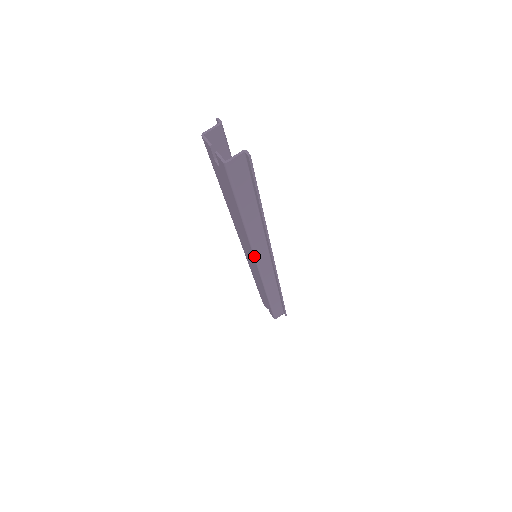
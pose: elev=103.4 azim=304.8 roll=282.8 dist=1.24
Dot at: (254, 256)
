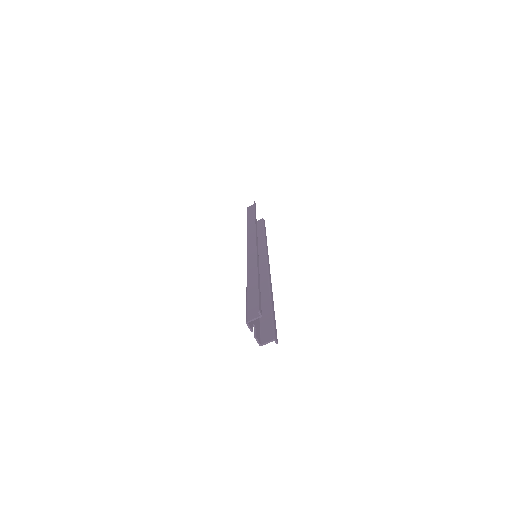
Dot at: occluded
